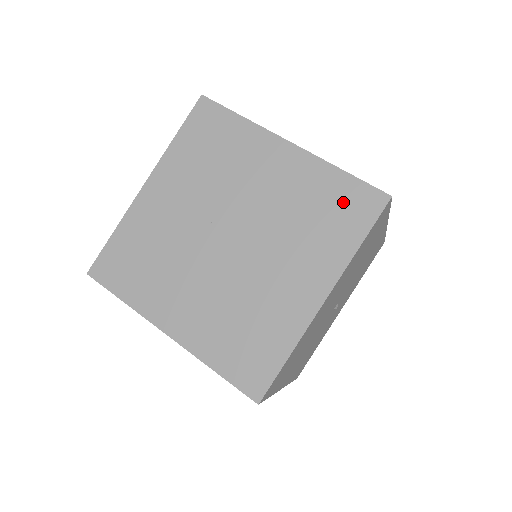
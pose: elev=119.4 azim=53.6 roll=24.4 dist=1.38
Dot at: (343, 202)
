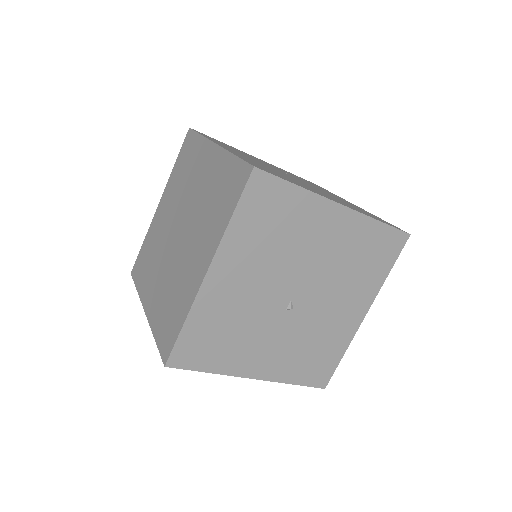
Dot at: occluded
